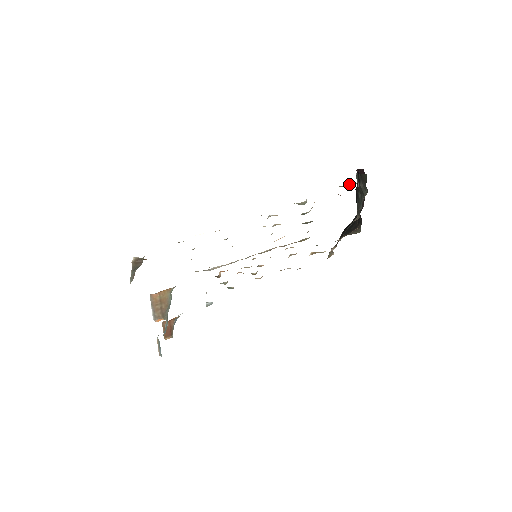
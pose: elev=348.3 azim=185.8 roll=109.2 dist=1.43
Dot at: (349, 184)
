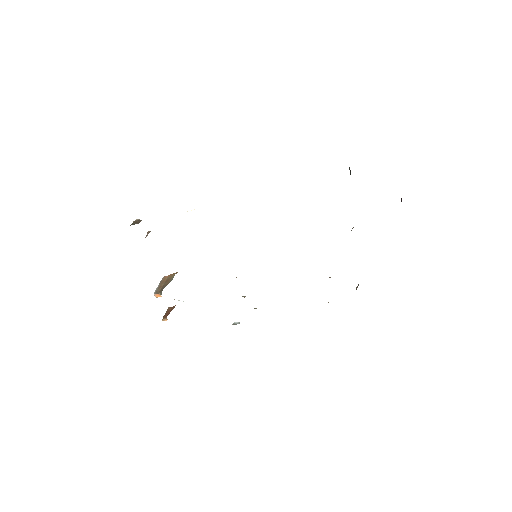
Dot at: occluded
